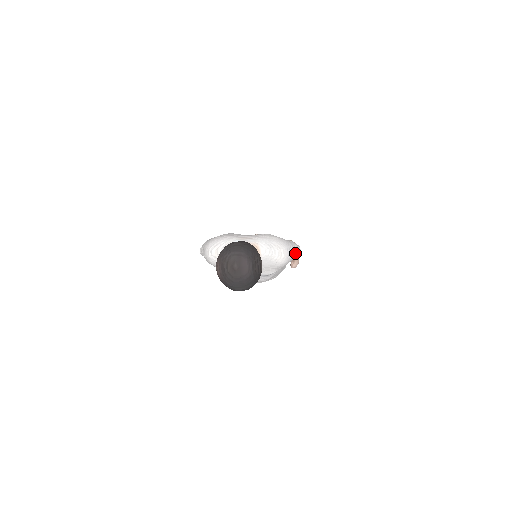
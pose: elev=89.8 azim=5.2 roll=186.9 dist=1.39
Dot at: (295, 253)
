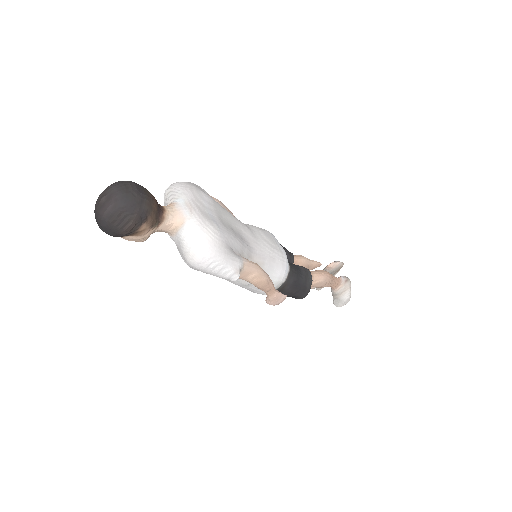
Dot at: (220, 273)
